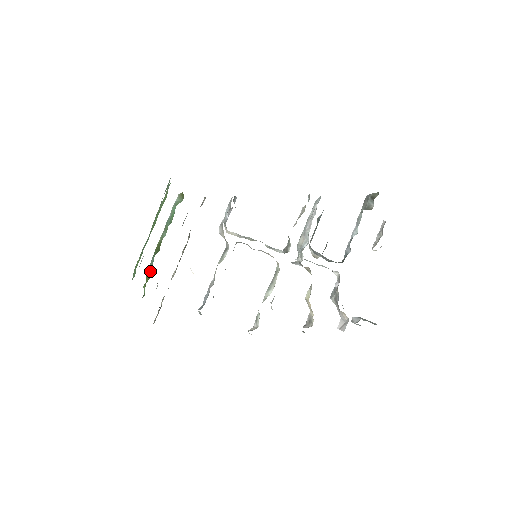
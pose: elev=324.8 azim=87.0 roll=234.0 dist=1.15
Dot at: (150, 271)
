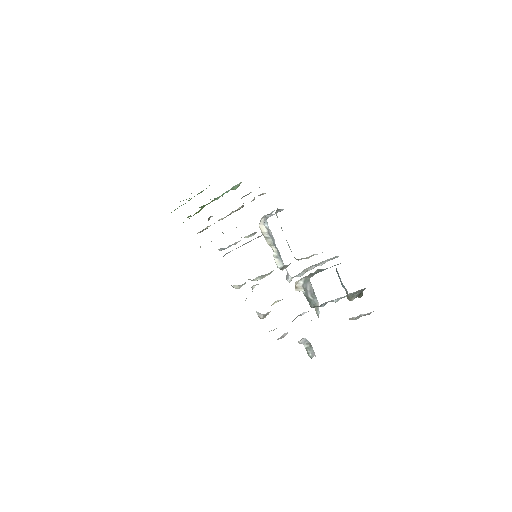
Dot at: occluded
